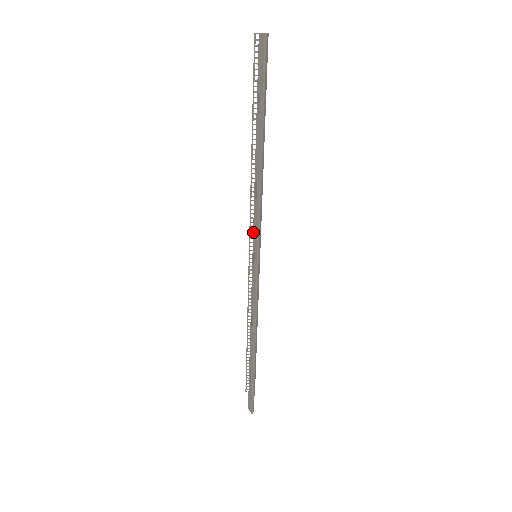
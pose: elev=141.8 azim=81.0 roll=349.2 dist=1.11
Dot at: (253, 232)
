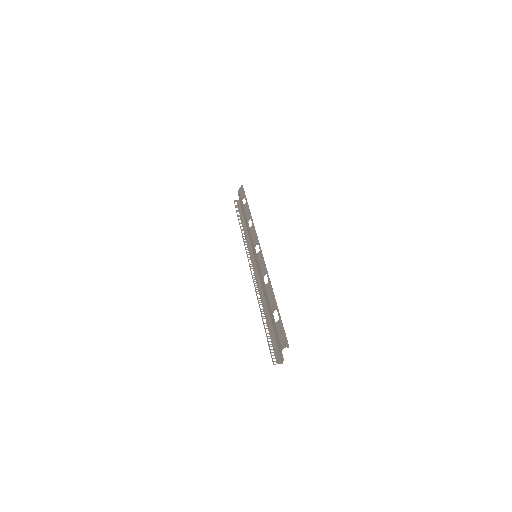
Dot at: (252, 239)
